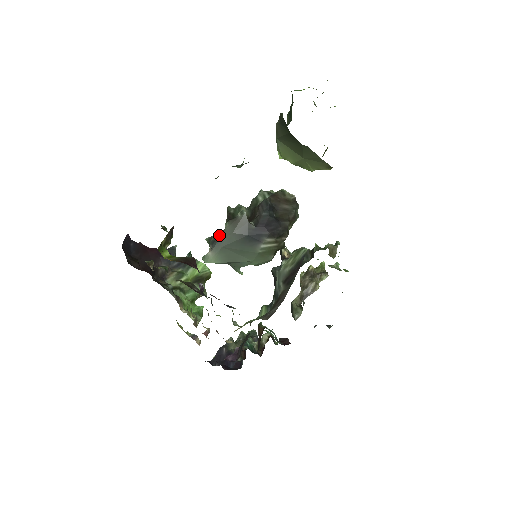
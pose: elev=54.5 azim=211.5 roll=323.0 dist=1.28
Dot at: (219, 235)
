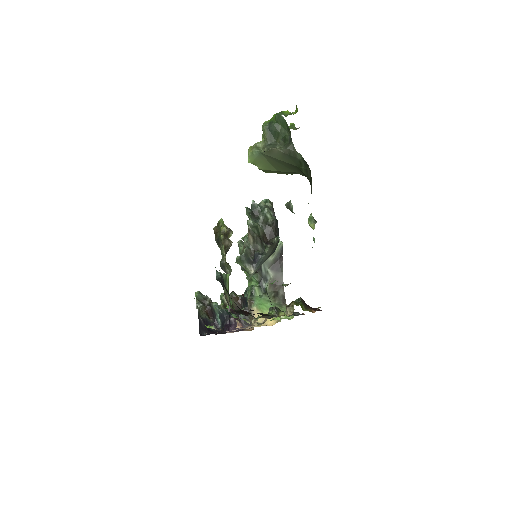
Dot at: (262, 258)
